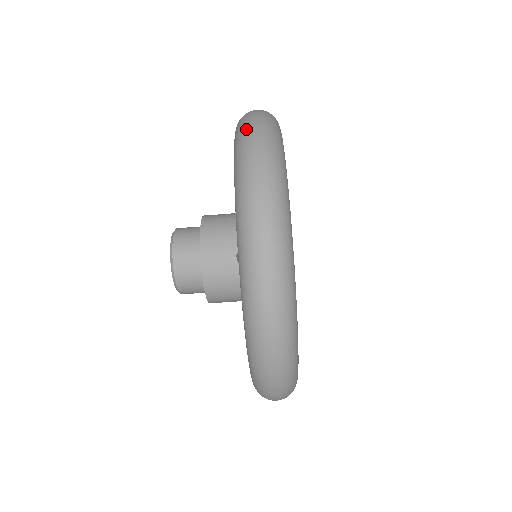
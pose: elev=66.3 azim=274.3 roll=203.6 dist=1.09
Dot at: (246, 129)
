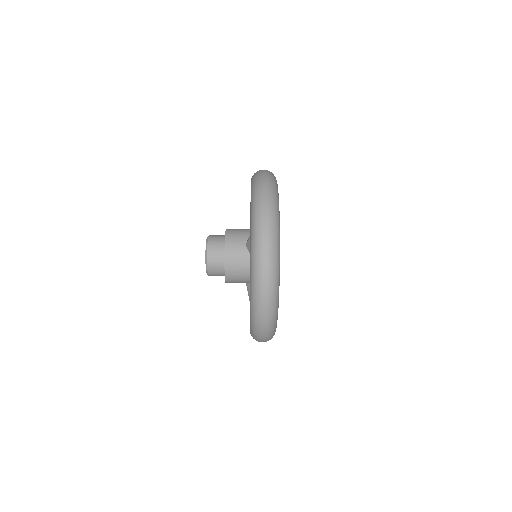
Dot at: (258, 329)
